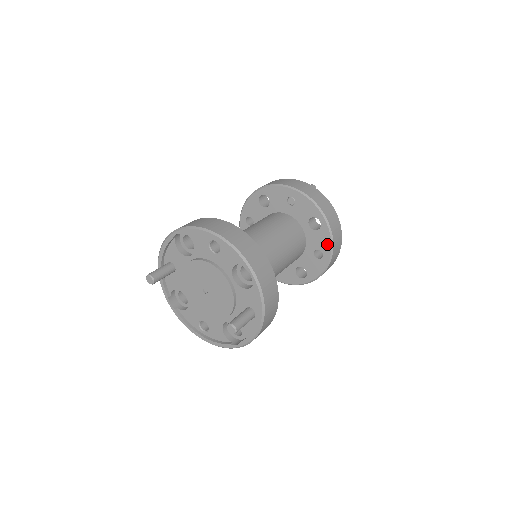
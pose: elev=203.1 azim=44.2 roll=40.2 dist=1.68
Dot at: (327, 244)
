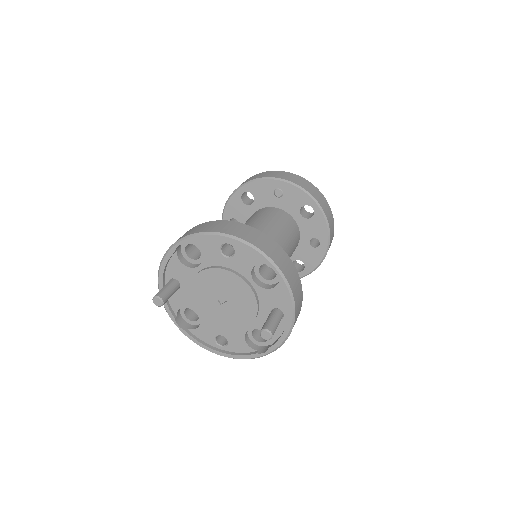
Dot at: (323, 230)
